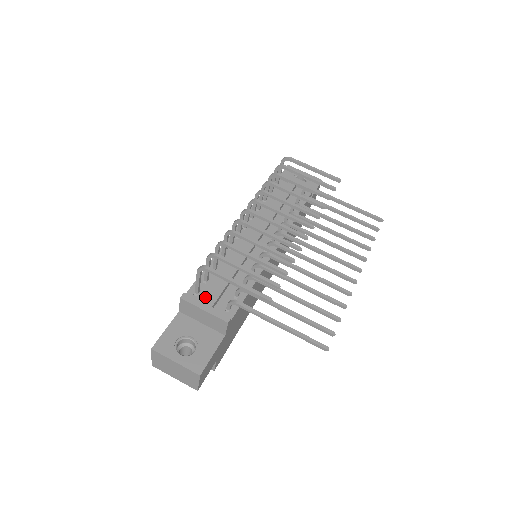
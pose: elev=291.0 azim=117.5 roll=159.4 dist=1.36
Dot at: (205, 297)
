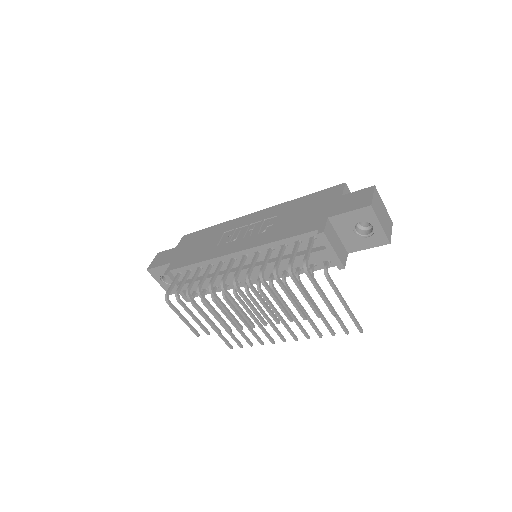
Dot at: occluded
